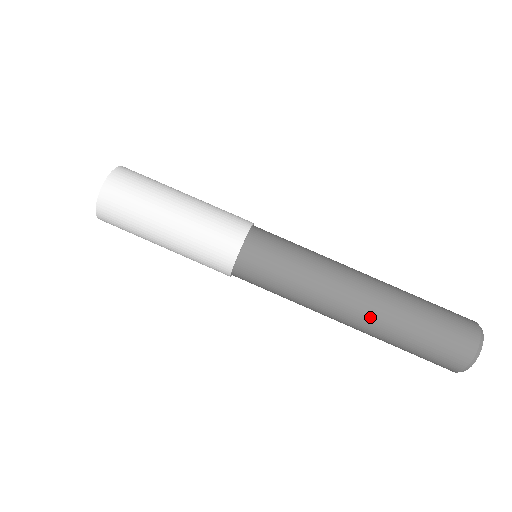
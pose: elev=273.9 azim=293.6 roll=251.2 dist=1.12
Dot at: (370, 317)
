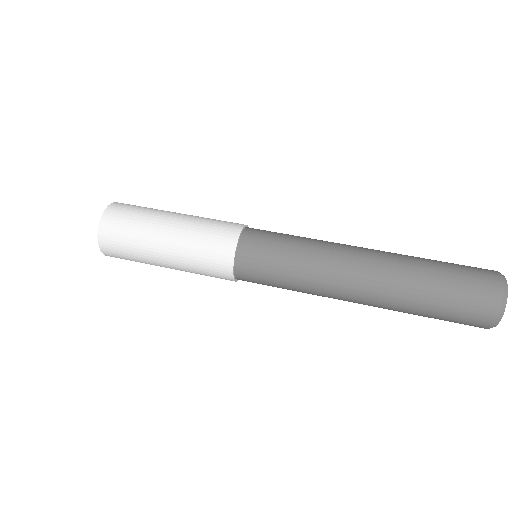
Dot at: (378, 293)
